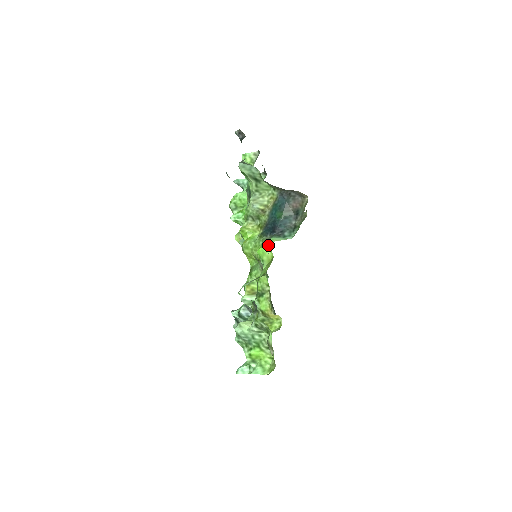
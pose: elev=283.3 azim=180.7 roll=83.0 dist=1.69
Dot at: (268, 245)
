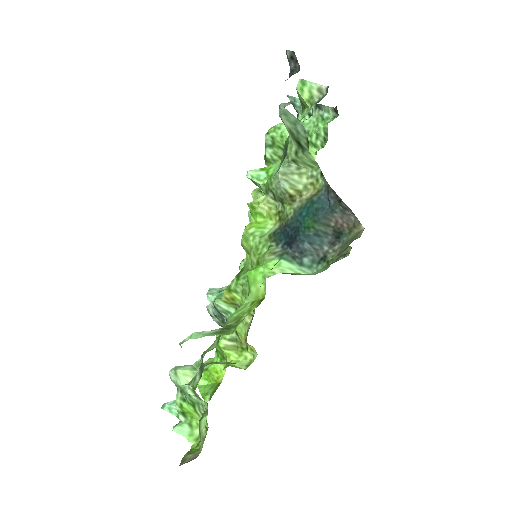
Dot at: (265, 274)
